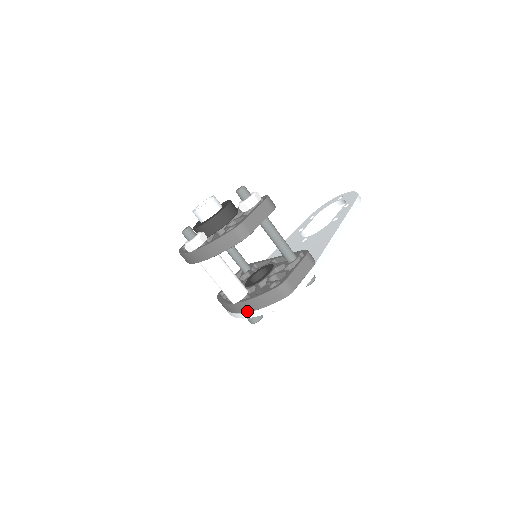
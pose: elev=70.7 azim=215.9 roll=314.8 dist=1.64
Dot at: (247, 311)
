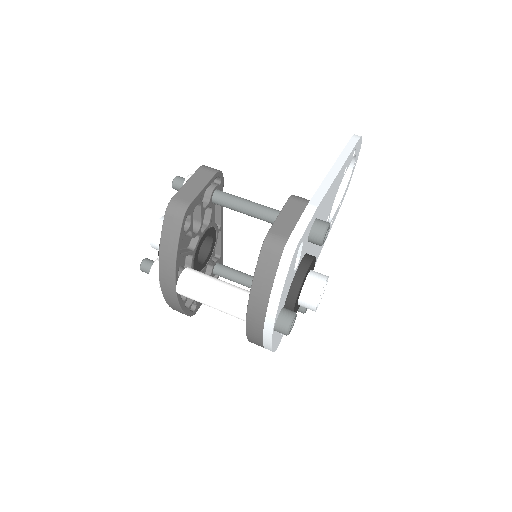
Dot at: (263, 316)
